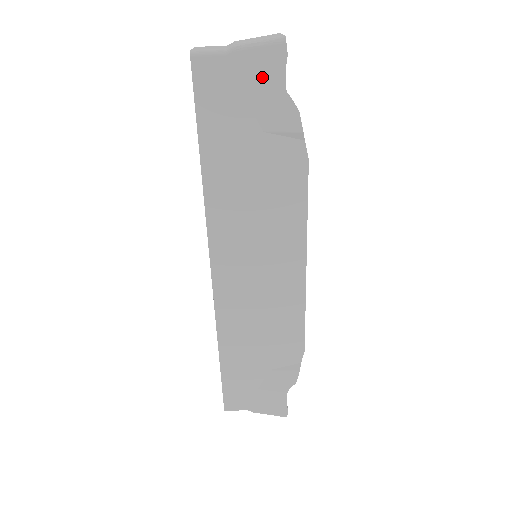
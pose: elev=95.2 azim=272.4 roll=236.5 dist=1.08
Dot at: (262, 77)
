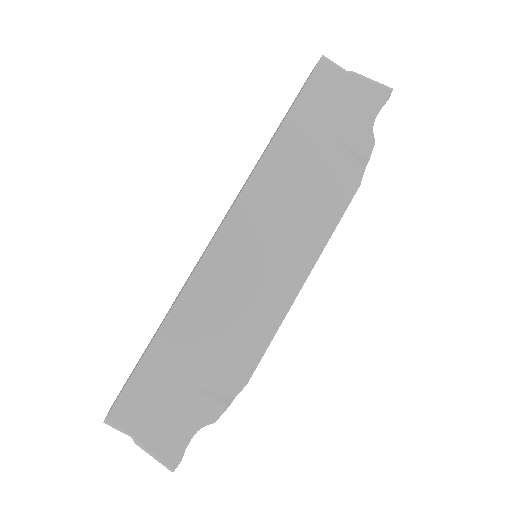
Dot at: (362, 103)
